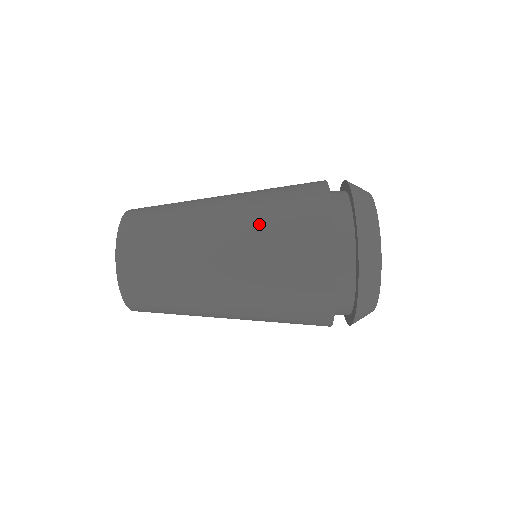
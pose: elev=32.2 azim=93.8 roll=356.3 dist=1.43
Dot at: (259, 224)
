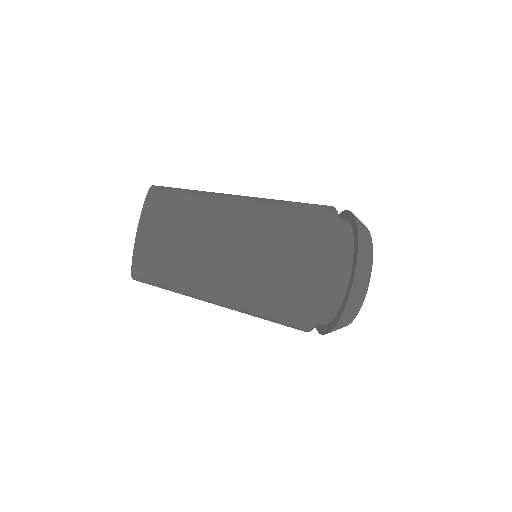
Dot at: (277, 227)
